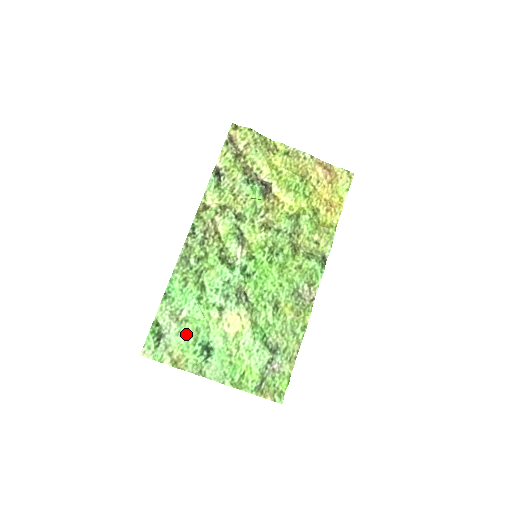
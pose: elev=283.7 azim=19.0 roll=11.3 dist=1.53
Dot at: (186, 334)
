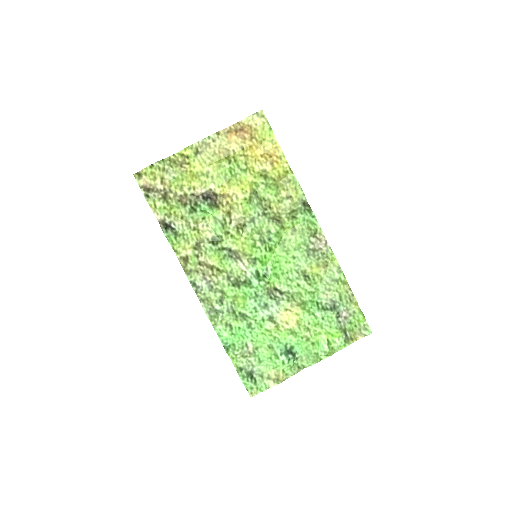
Dot at: (265, 357)
